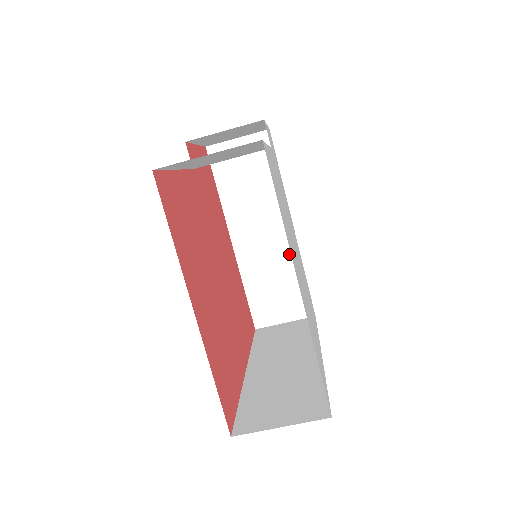
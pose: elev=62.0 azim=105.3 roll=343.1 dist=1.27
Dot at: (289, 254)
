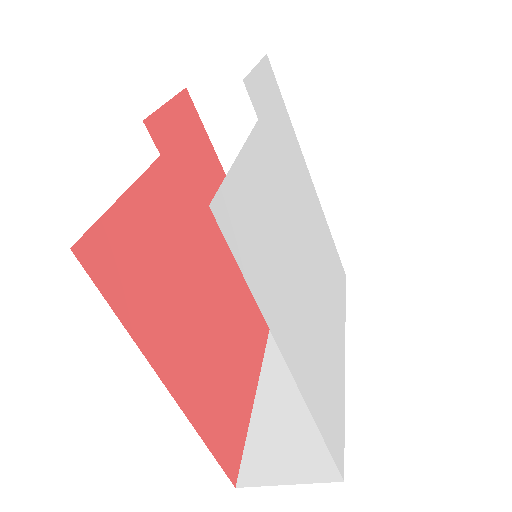
Dot at: occluded
